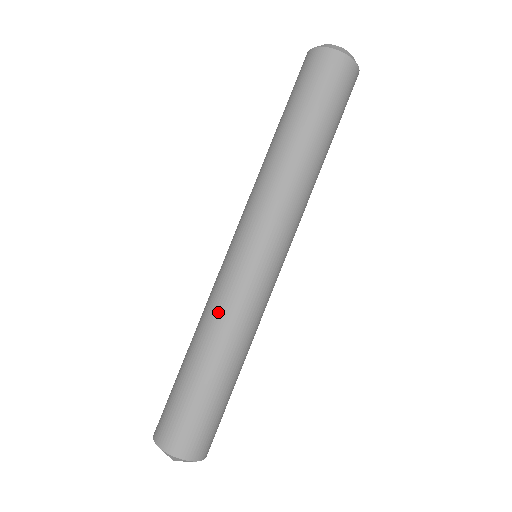
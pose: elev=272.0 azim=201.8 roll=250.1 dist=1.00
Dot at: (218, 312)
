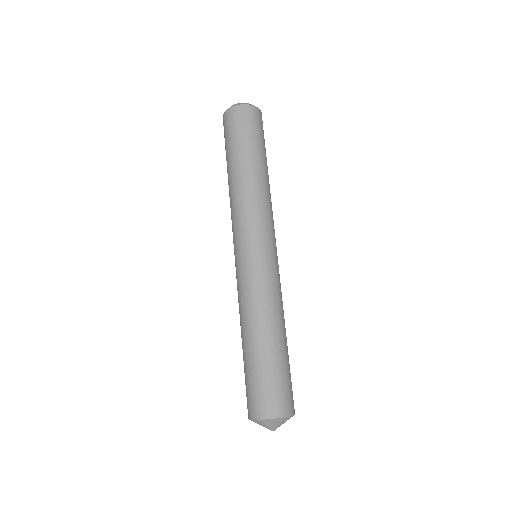
Dot at: (258, 300)
